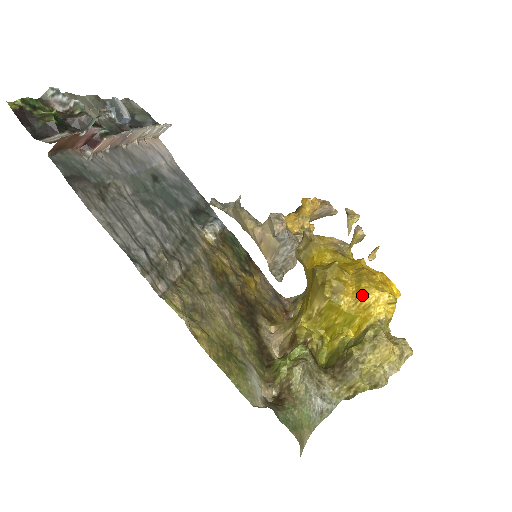
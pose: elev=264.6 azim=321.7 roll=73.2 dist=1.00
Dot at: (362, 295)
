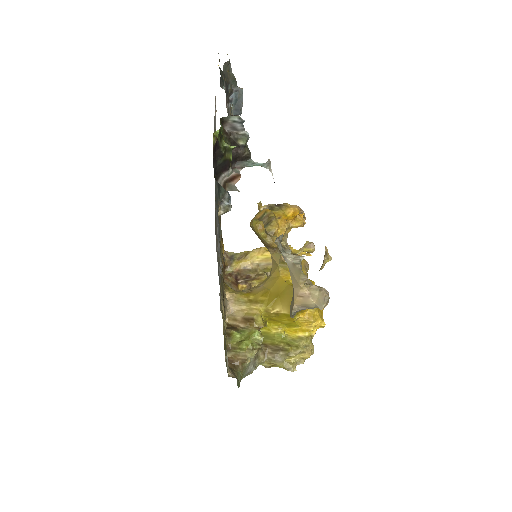
Dot at: (313, 320)
